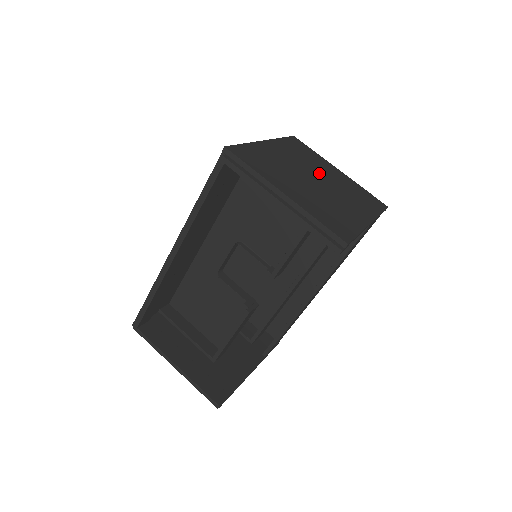
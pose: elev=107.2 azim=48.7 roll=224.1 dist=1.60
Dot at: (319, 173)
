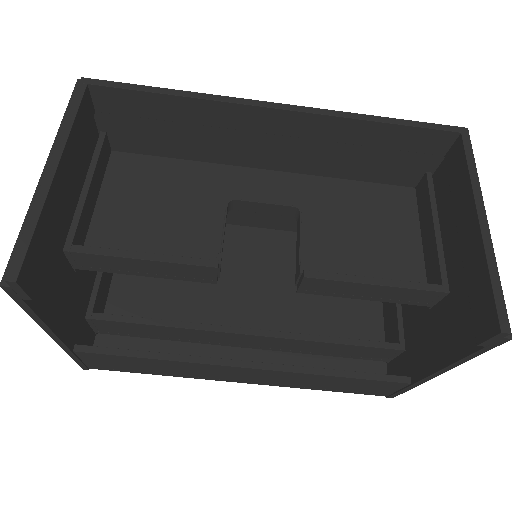
Dot at: occluded
